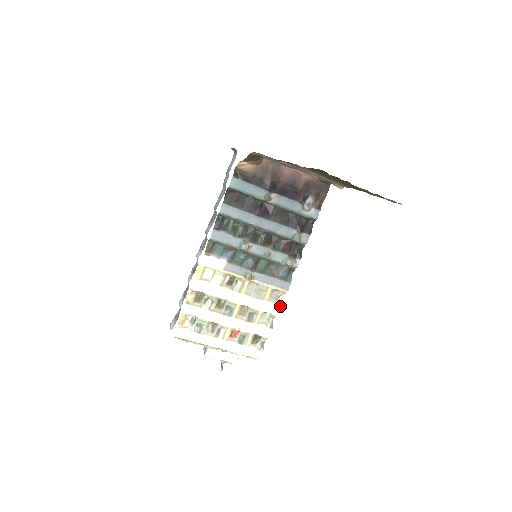
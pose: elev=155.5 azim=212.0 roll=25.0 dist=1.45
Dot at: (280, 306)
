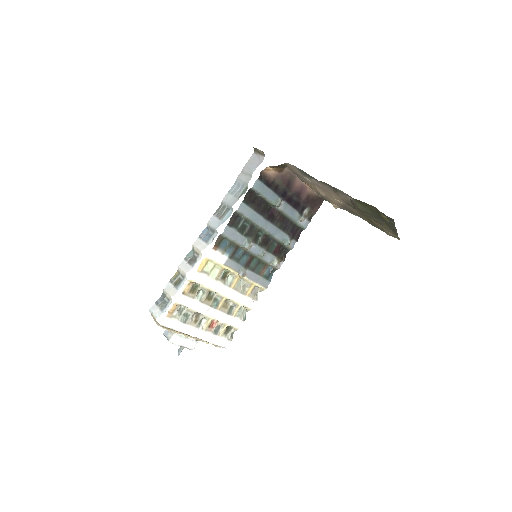
Dot at: (256, 301)
